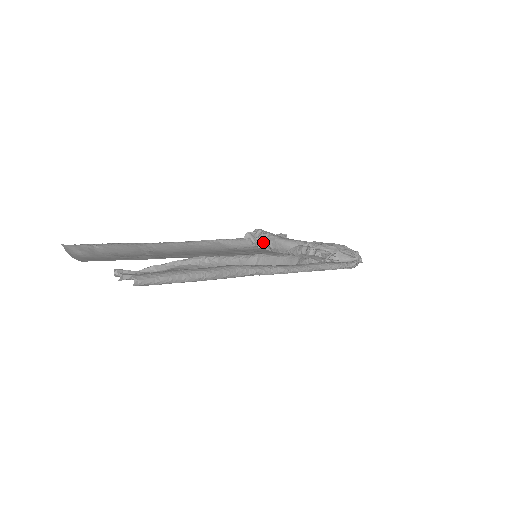
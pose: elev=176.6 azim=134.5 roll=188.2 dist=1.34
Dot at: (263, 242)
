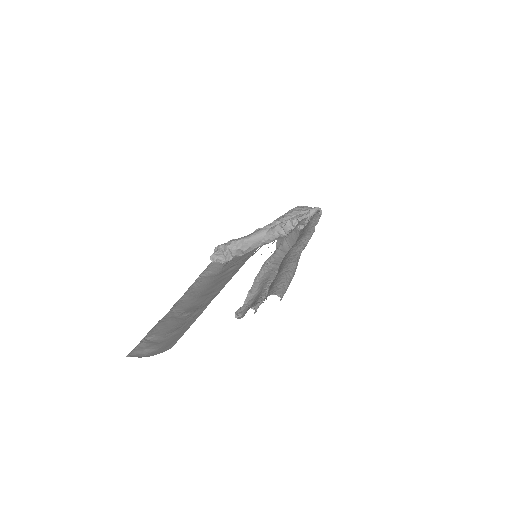
Dot at: (234, 251)
